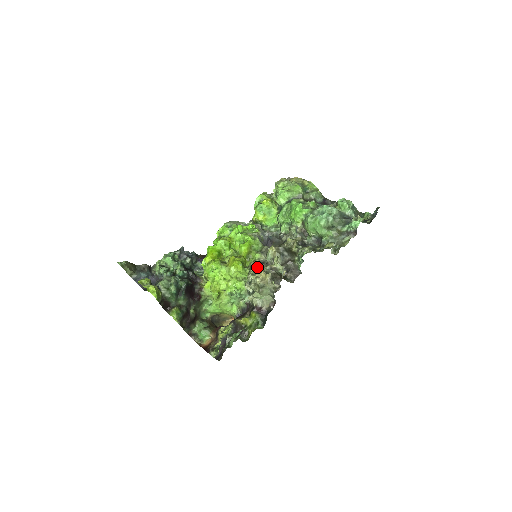
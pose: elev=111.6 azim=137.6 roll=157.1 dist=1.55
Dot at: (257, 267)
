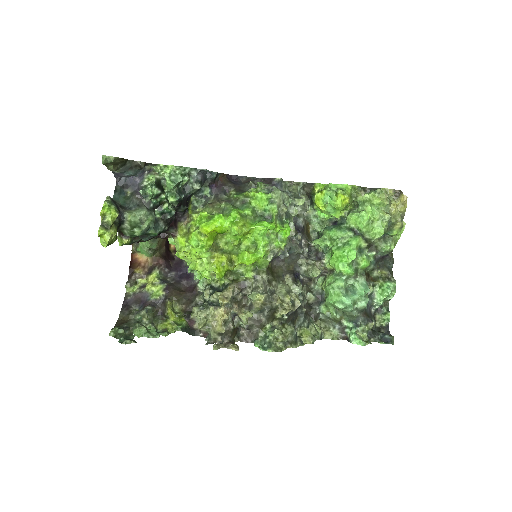
Dot at: (227, 304)
